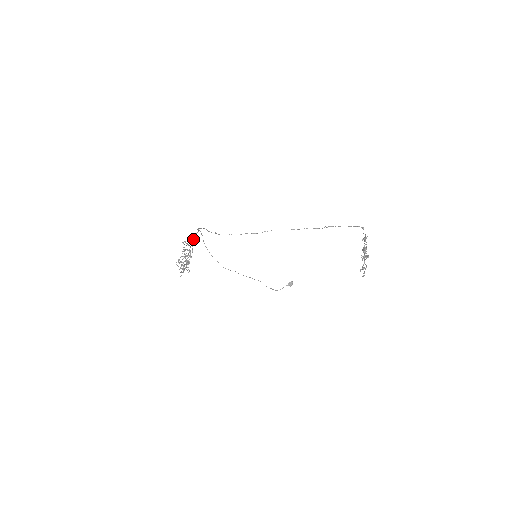
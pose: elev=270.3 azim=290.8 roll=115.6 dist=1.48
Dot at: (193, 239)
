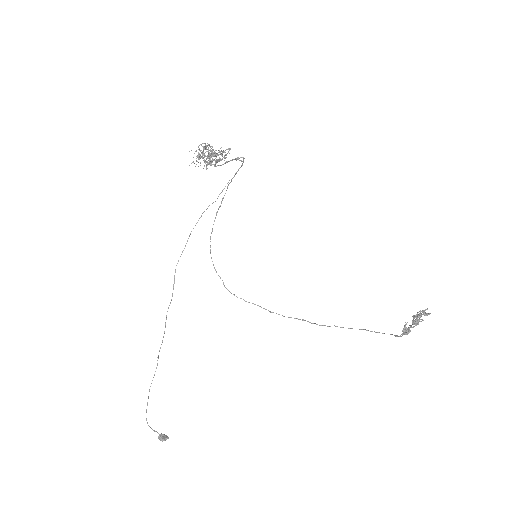
Dot at: (234, 159)
